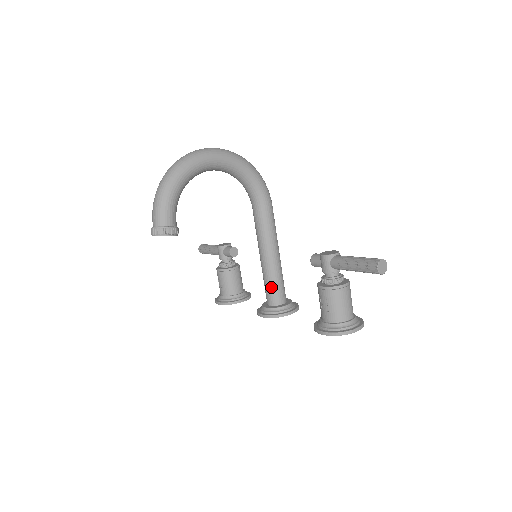
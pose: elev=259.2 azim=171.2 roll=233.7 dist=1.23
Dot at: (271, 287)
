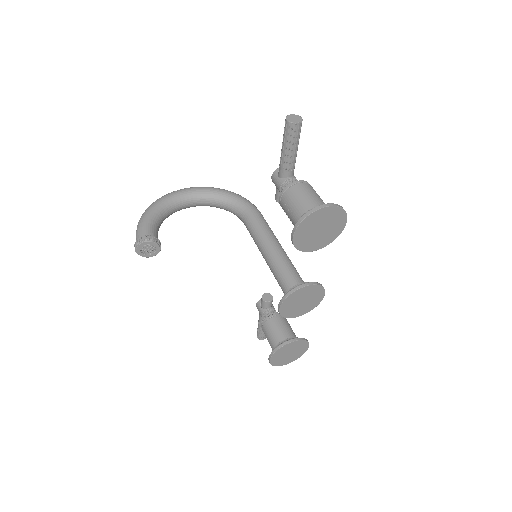
Dot at: (280, 276)
